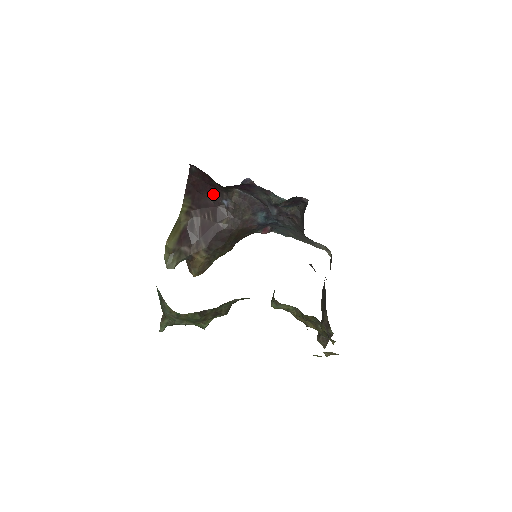
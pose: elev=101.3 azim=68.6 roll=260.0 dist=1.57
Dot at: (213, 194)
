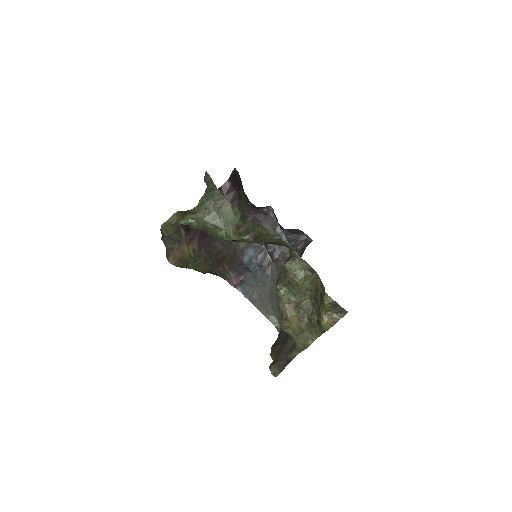
Dot at: occluded
